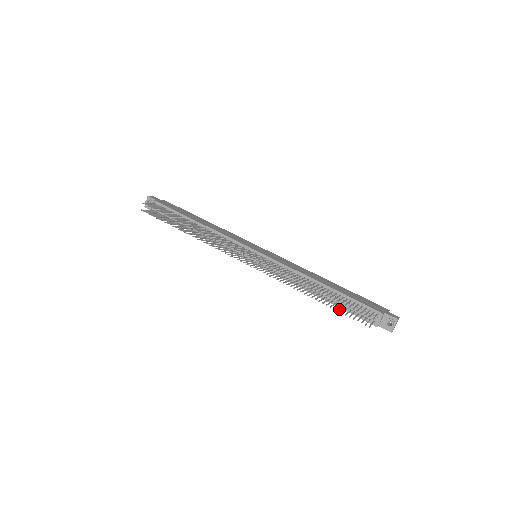
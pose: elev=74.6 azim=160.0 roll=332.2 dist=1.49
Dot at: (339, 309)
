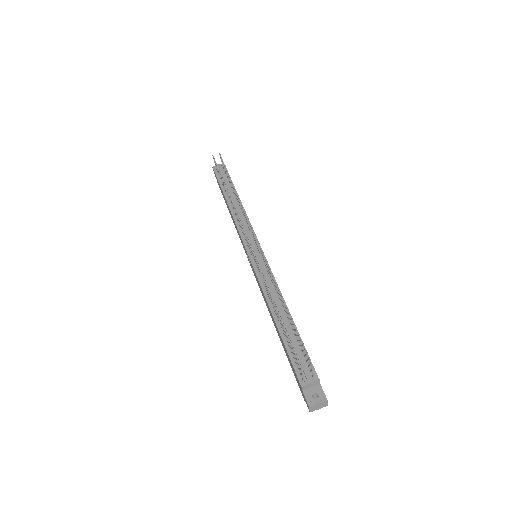
Dot at: occluded
